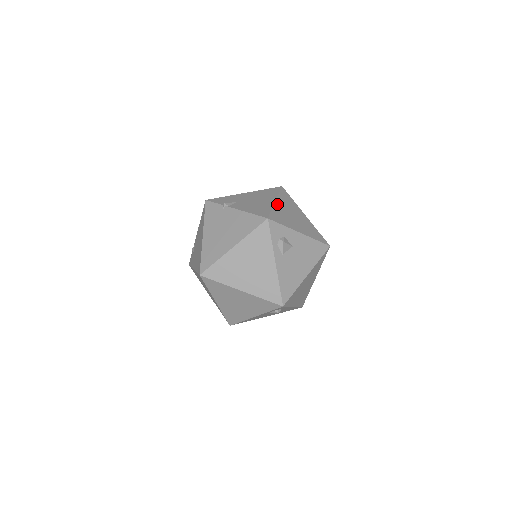
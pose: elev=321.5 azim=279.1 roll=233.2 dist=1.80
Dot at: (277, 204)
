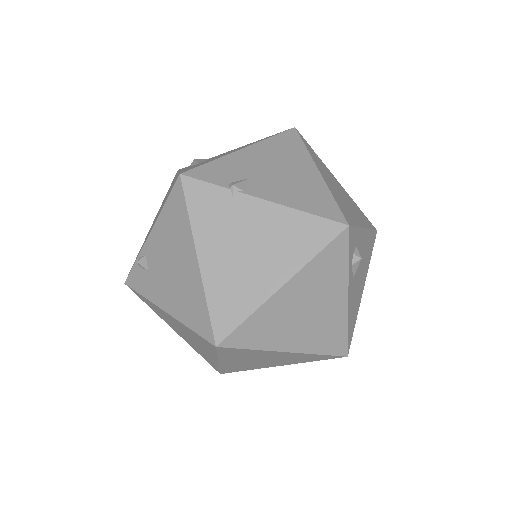
Dot at: (324, 177)
